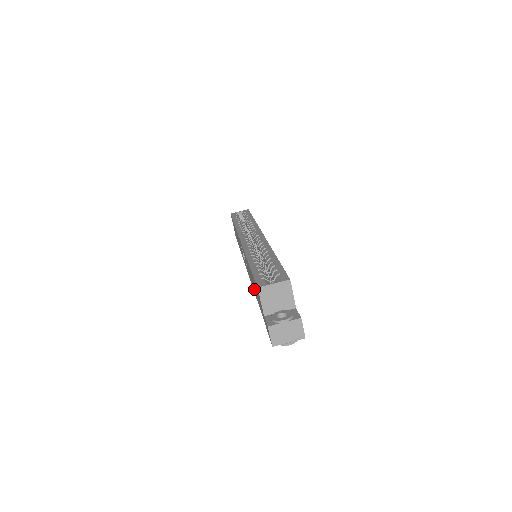
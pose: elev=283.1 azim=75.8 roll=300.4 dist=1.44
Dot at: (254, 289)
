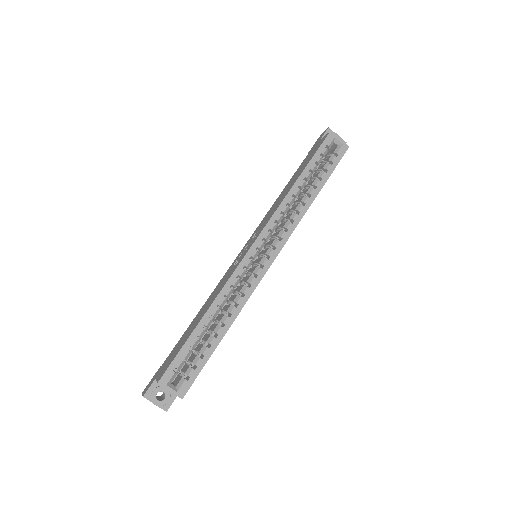
Dot at: (198, 315)
